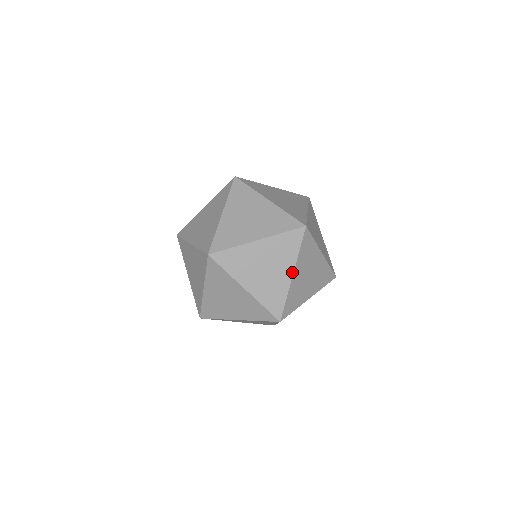
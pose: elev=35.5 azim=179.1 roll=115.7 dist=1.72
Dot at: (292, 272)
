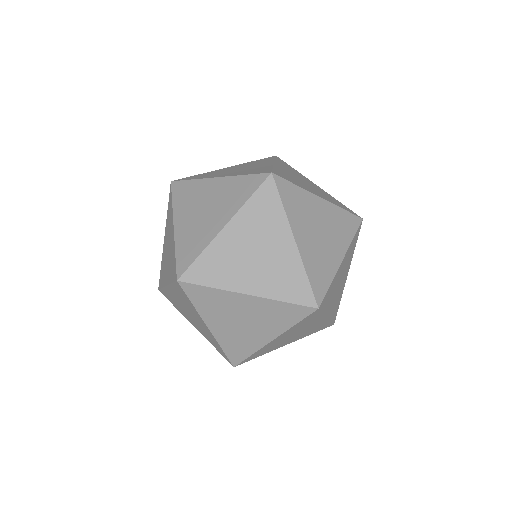
Dot at: occluded
